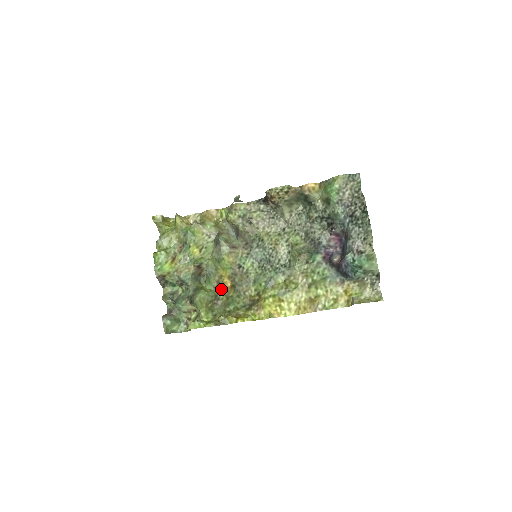
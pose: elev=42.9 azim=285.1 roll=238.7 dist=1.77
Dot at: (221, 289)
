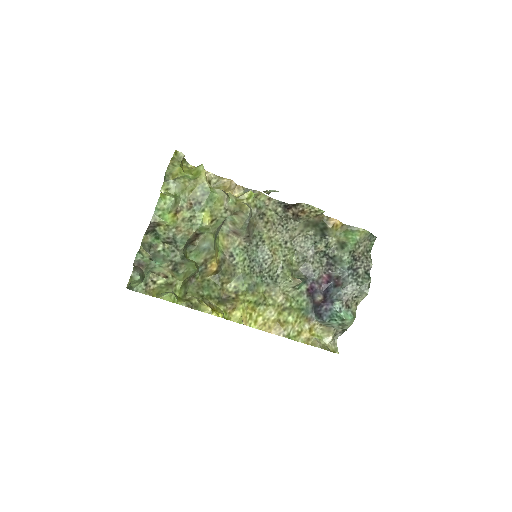
Dot at: (203, 268)
